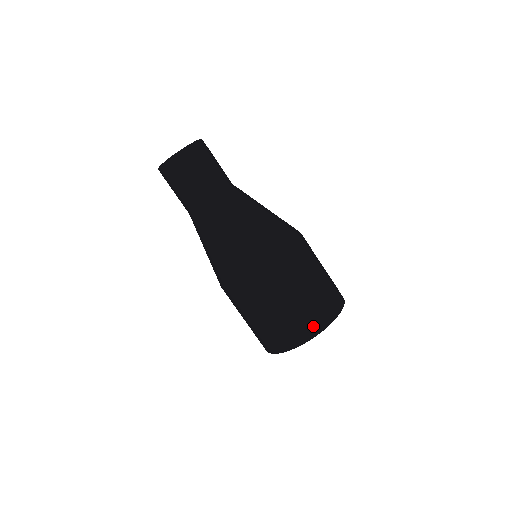
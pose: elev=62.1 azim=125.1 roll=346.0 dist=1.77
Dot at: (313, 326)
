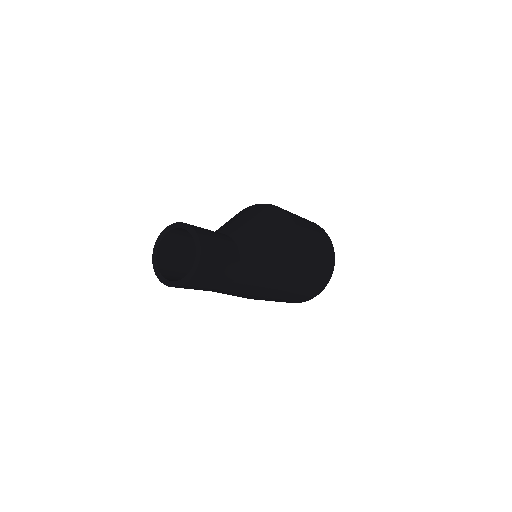
Dot at: (320, 288)
